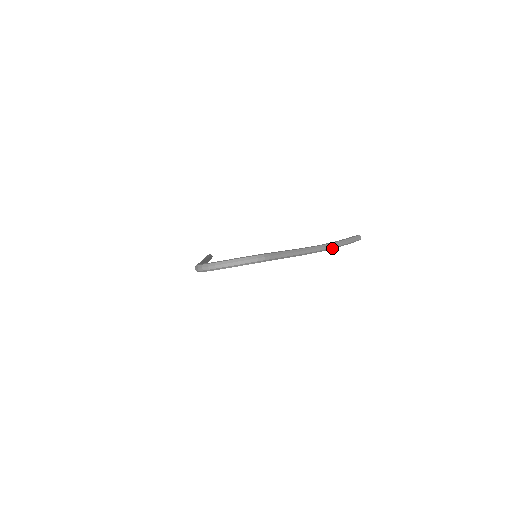
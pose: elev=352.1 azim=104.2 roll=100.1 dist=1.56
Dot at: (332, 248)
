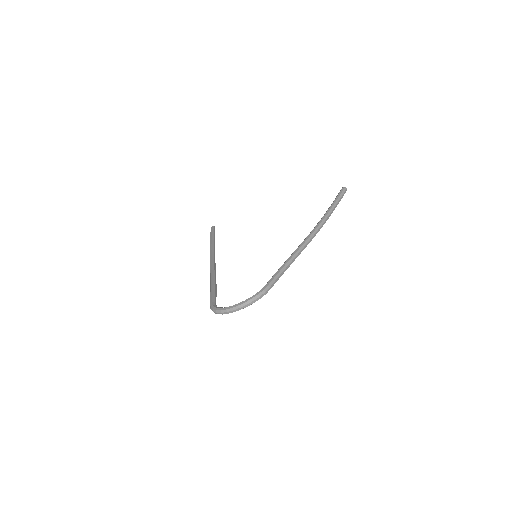
Dot at: (321, 227)
